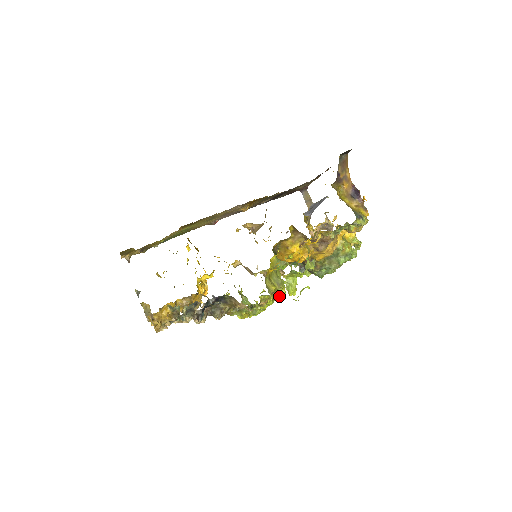
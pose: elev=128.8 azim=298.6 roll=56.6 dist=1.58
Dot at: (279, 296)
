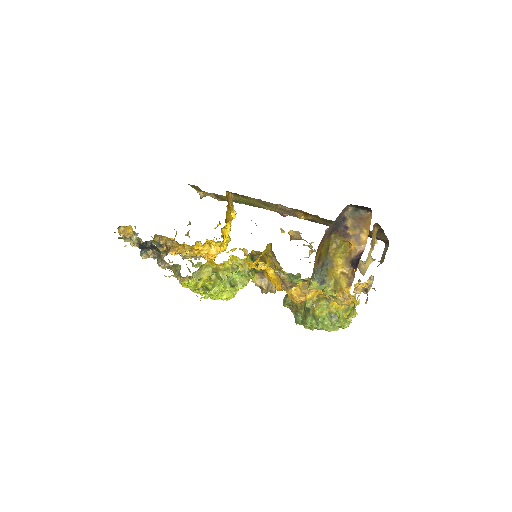
Dot at: occluded
